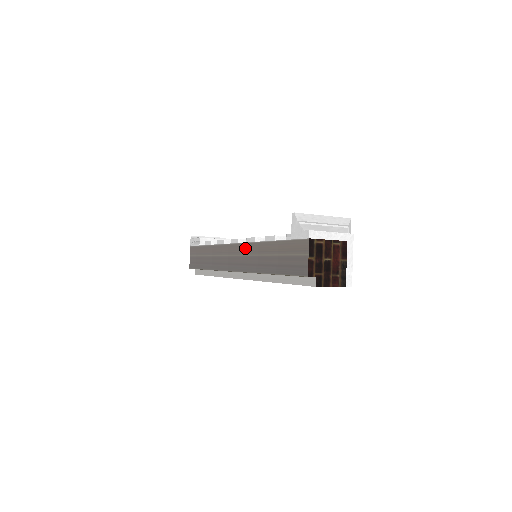
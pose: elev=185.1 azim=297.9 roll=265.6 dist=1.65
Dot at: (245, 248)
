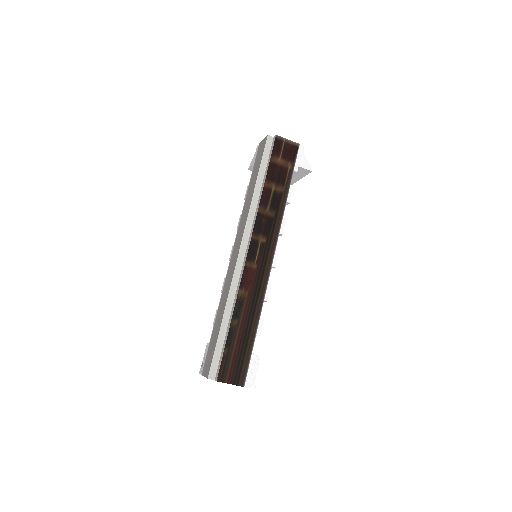
Dot at: (238, 230)
